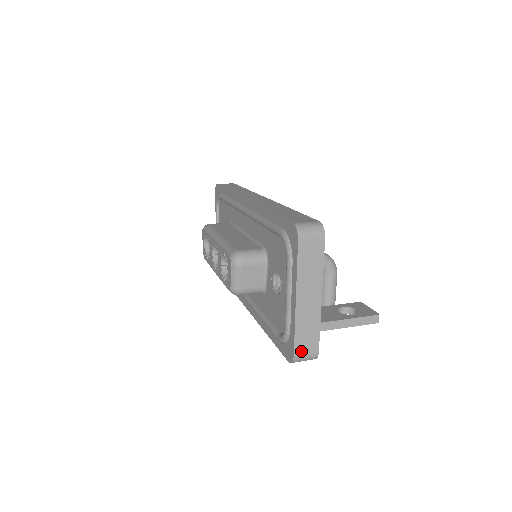
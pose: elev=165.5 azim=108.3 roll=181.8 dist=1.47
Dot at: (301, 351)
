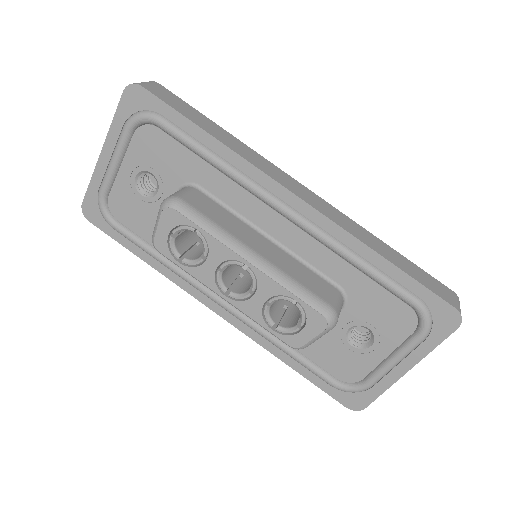
Dot at: occluded
